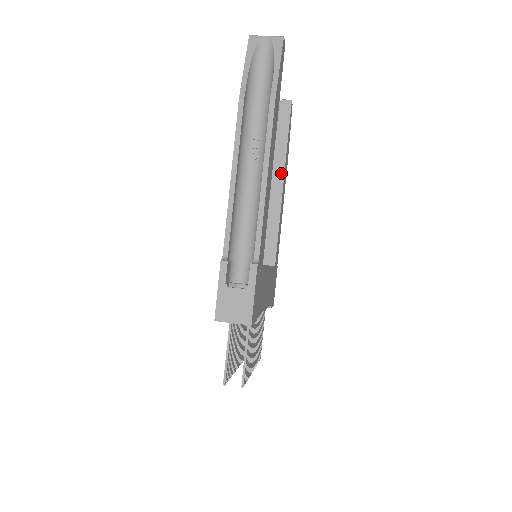
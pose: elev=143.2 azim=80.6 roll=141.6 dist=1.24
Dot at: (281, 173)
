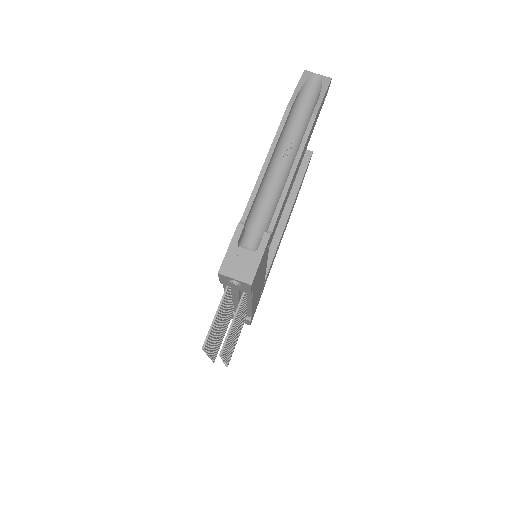
Dot at: (290, 205)
